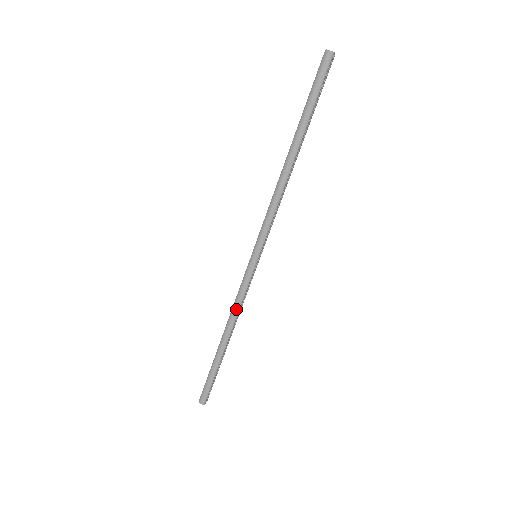
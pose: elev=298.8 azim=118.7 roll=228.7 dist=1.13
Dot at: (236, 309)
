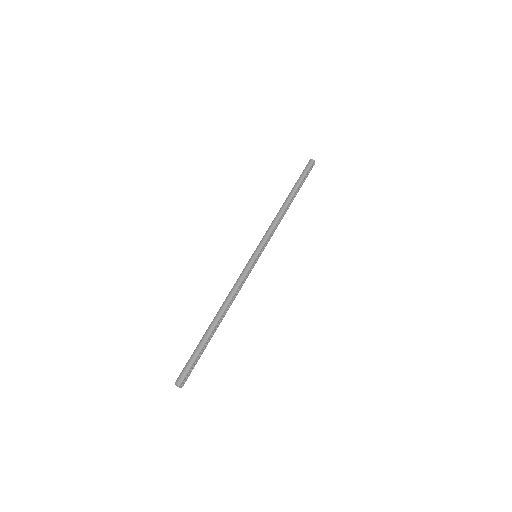
Dot at: (234, 290)
